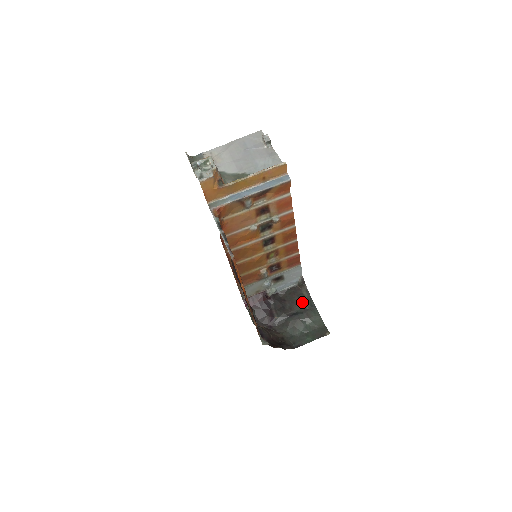
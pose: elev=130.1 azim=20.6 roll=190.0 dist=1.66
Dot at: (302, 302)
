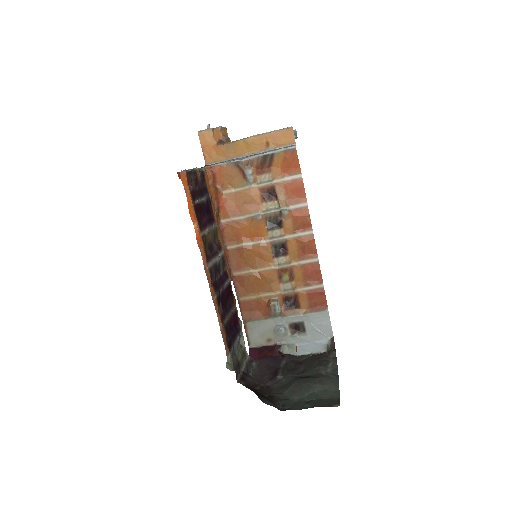
Dot at: (321, 366)
